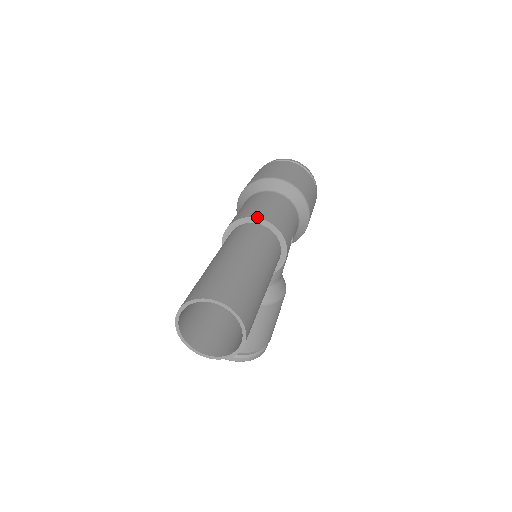
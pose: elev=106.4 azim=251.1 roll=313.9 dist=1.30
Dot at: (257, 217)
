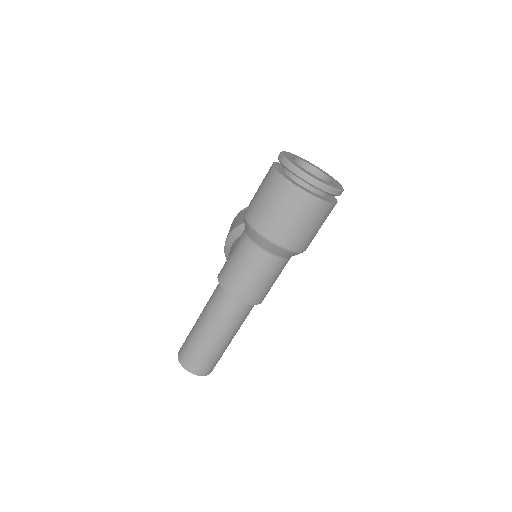
Dot at: (235, 298)
